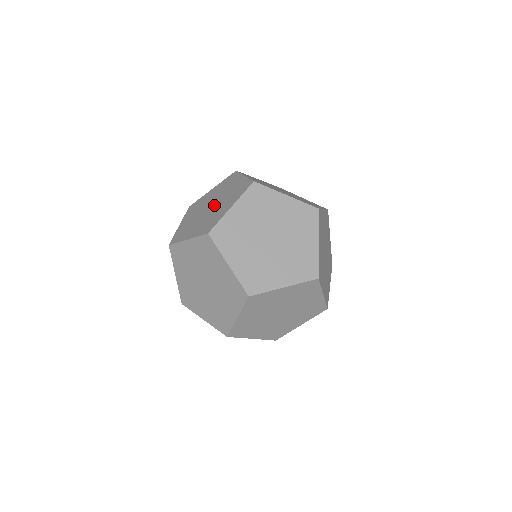
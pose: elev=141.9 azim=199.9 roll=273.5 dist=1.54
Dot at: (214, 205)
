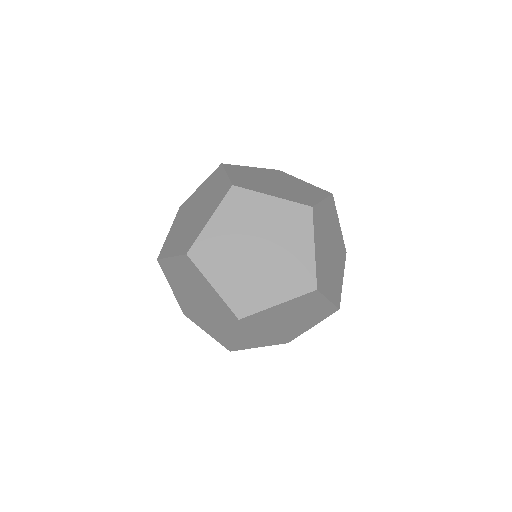
Dot at: (197, 212)
